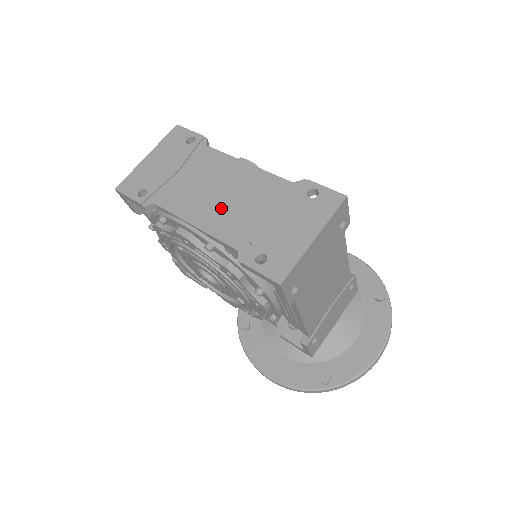
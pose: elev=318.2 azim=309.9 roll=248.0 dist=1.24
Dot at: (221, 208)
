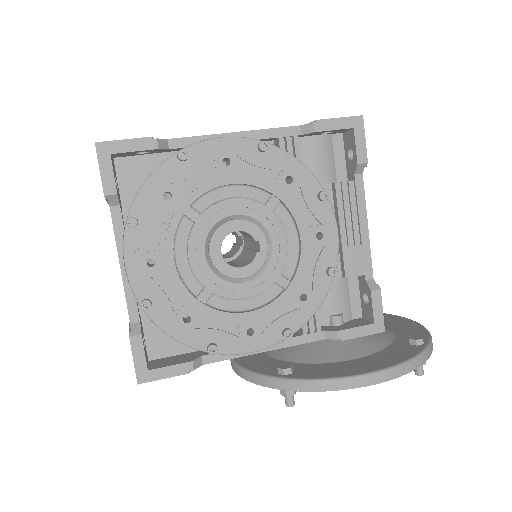
Dot at: occluded
